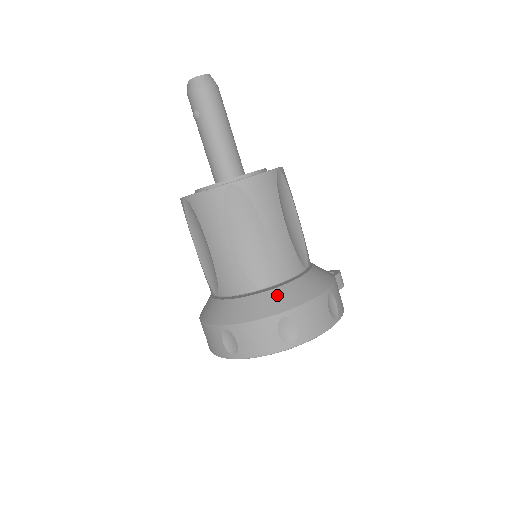
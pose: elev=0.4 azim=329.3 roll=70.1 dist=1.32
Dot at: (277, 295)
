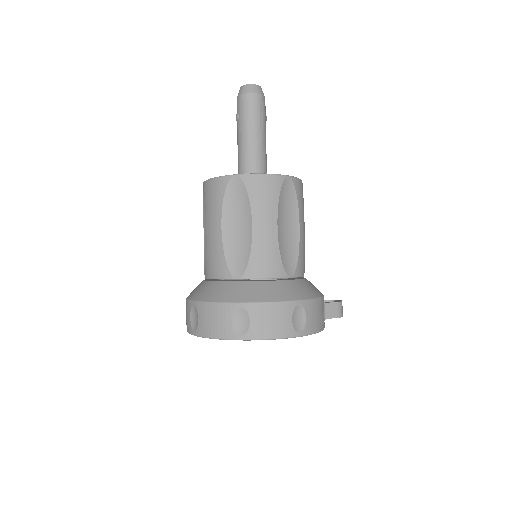
Dot at: (245, 287)
